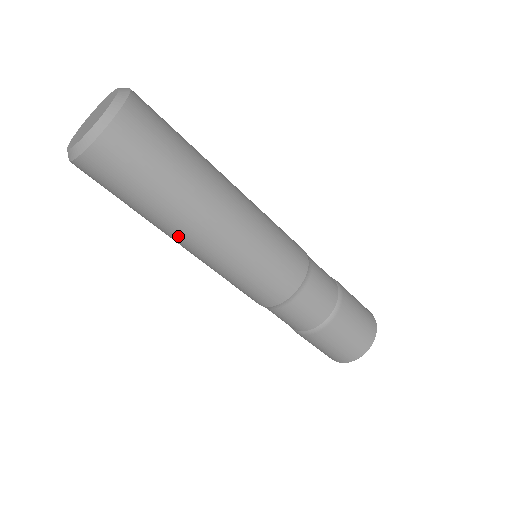
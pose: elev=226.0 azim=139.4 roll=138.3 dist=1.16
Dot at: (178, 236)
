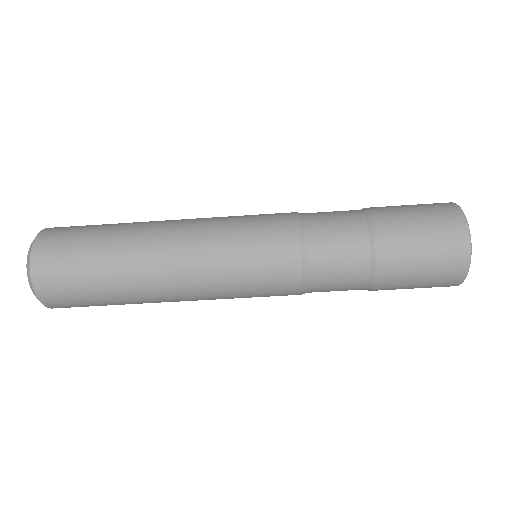
Dot at: occluded
